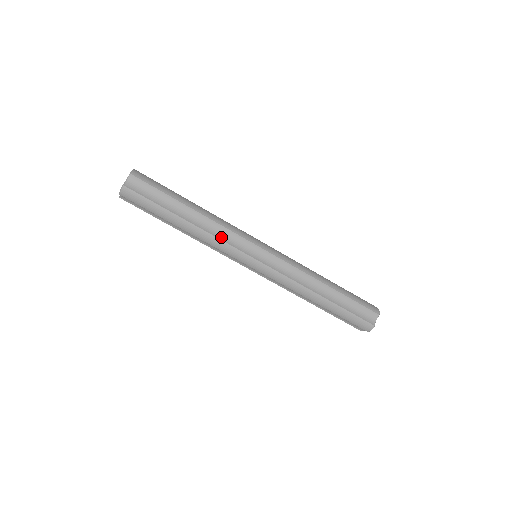
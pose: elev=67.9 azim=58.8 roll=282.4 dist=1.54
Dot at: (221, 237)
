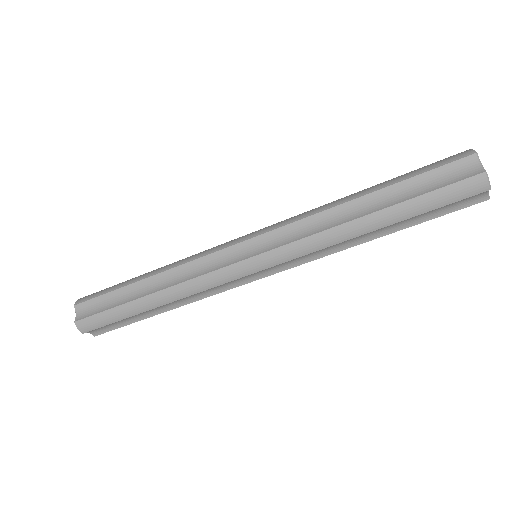
Dot at: (193, 275)
